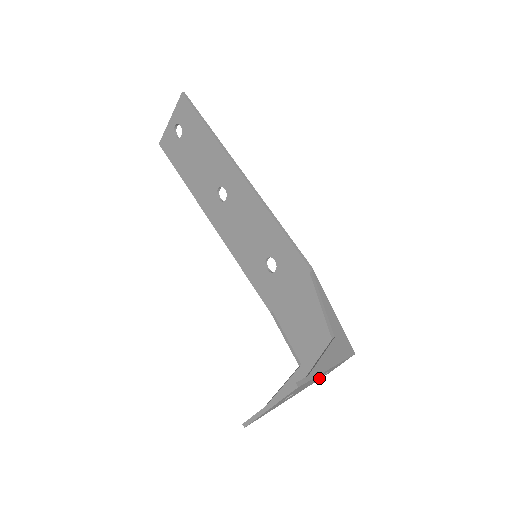
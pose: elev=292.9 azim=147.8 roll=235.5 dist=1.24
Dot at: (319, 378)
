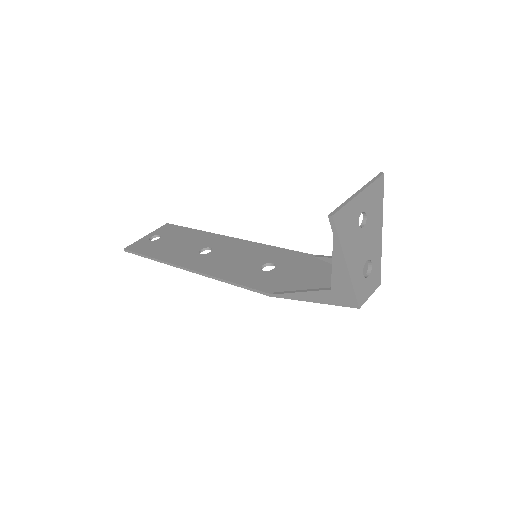
Dot at: (362, 278)
